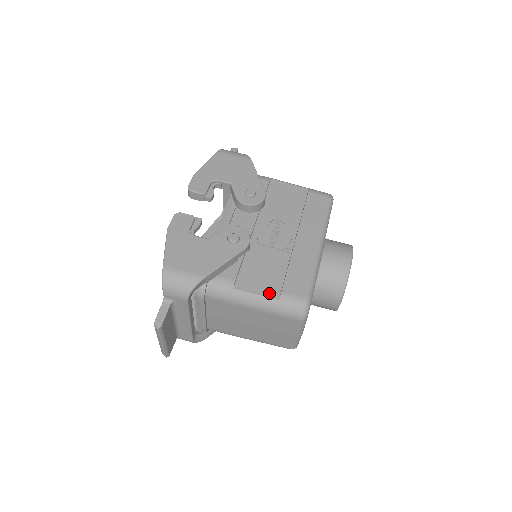
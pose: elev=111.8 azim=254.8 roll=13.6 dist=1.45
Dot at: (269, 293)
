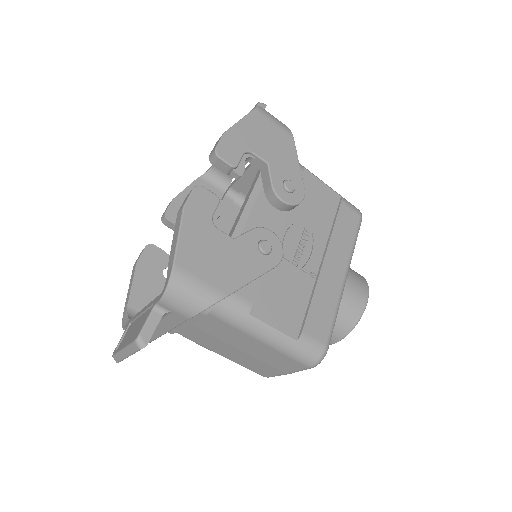
Dot at: (288, 329)
